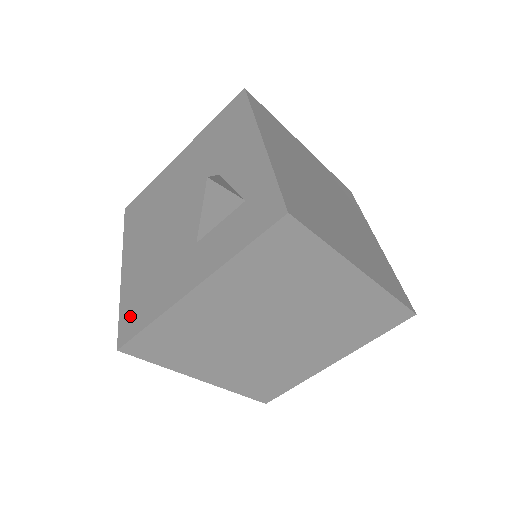
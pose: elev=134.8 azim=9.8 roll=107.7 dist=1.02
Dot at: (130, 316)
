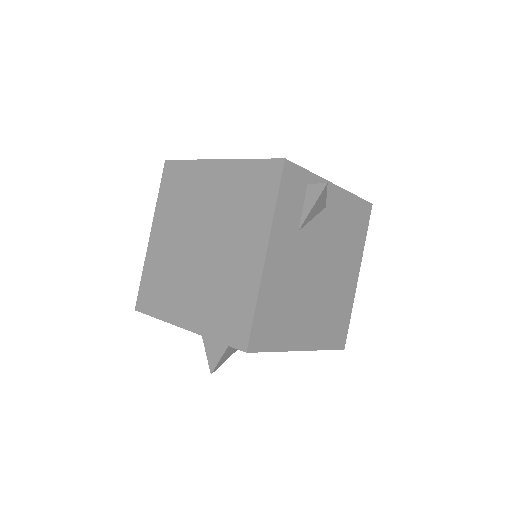
Dot at: occluded
